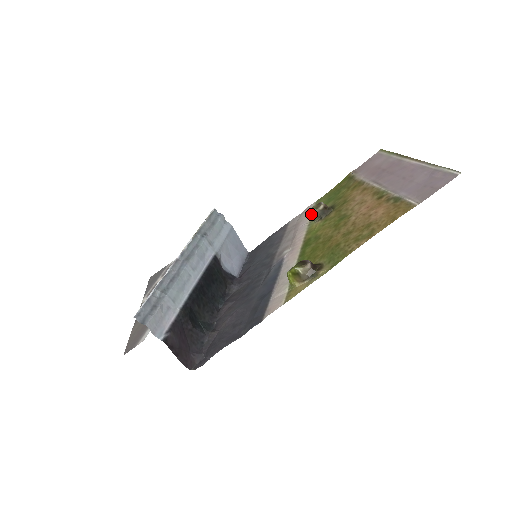
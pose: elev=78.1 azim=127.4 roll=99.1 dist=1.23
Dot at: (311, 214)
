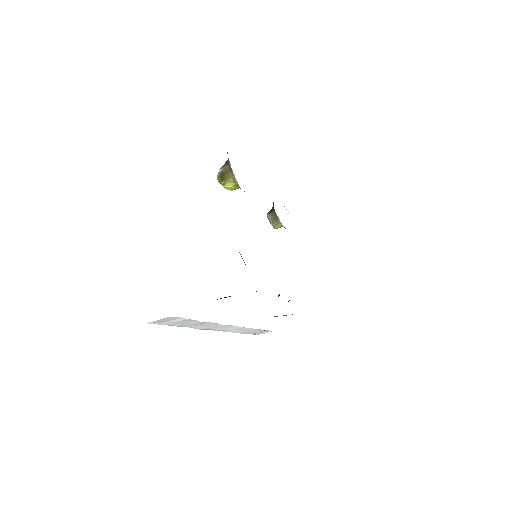
Dot at: (270, 222)
